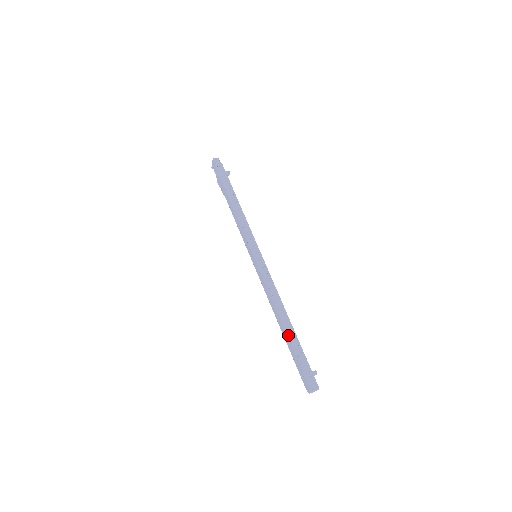
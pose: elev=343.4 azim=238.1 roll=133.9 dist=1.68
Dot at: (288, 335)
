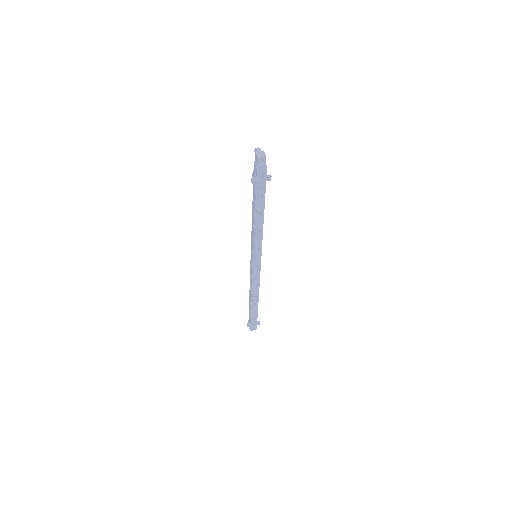
Dot at: (251, 308)
